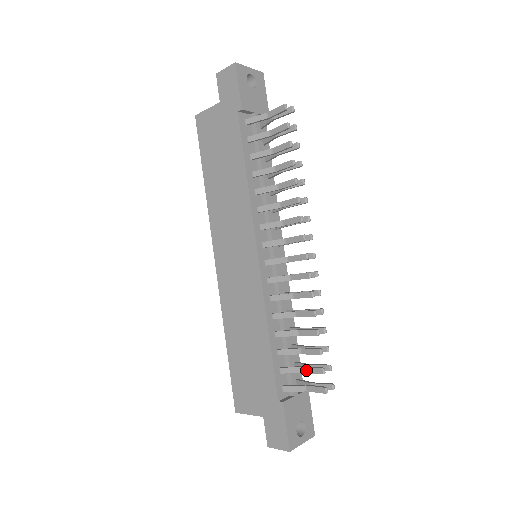
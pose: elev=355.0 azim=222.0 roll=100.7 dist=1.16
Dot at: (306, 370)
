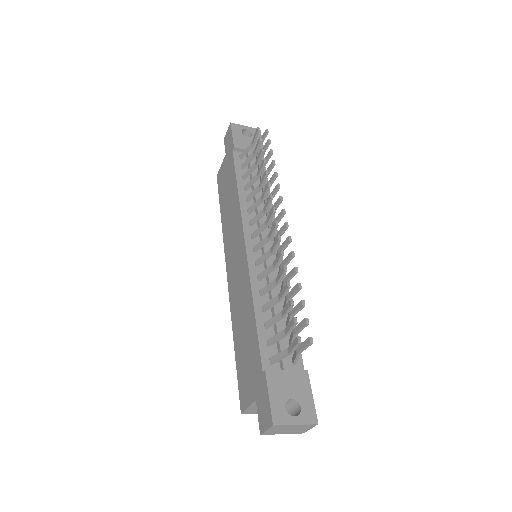
Dot at: (286, 330)
